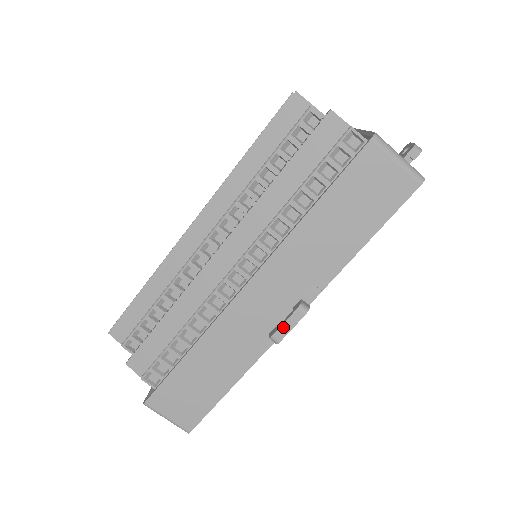
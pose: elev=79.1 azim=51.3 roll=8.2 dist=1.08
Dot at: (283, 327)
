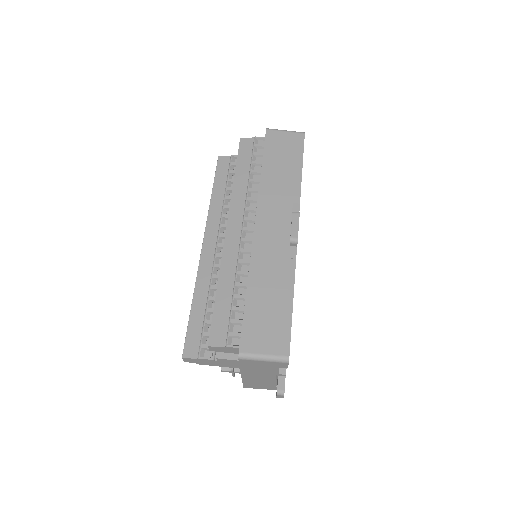
Dot at: (293, 228)
